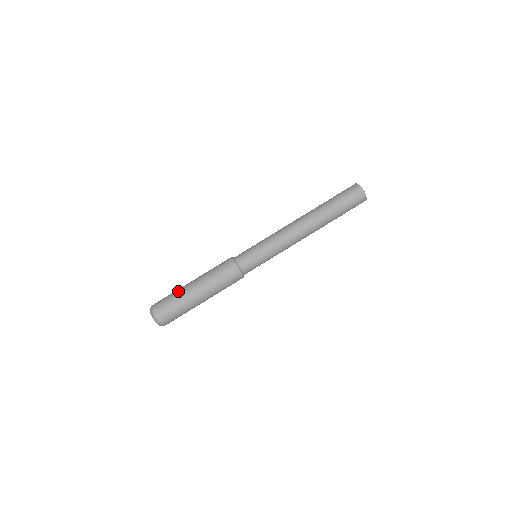
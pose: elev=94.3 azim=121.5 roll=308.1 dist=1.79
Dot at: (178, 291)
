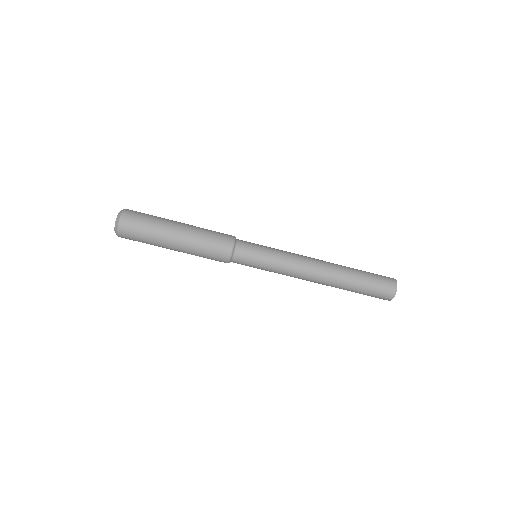
Dot at: (158, 231)
